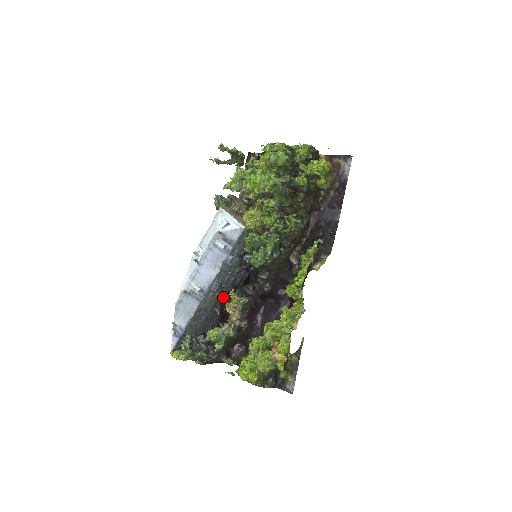
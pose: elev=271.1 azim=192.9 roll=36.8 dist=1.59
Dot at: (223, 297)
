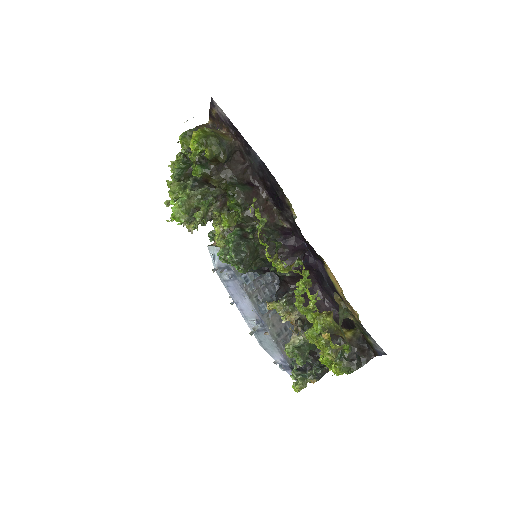
Dot at: occluded
